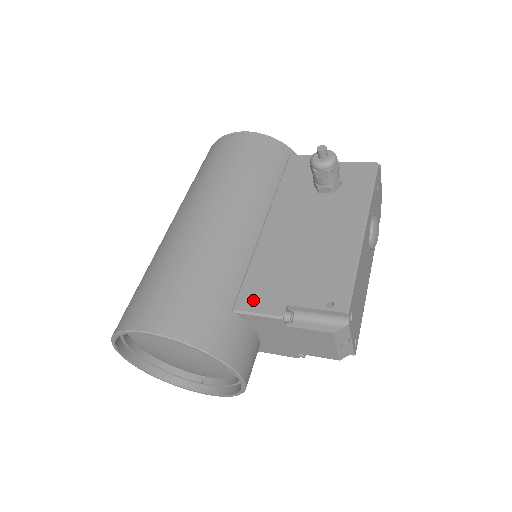
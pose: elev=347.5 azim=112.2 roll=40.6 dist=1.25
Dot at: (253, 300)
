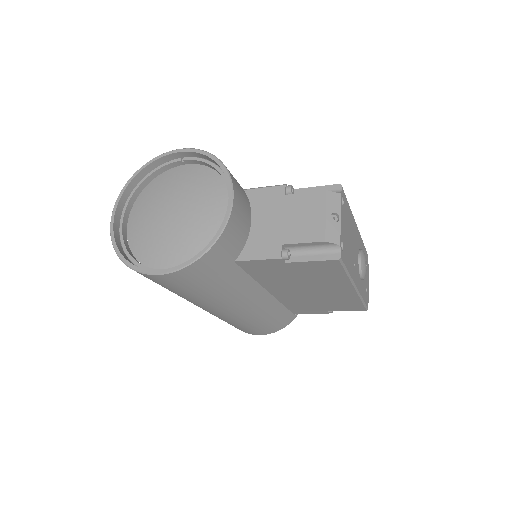
Dot at: occluded
